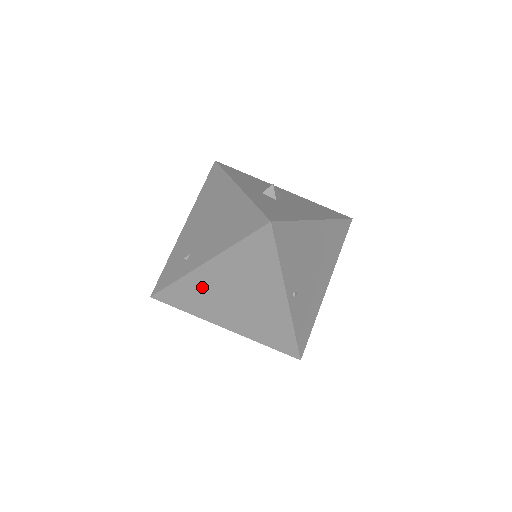
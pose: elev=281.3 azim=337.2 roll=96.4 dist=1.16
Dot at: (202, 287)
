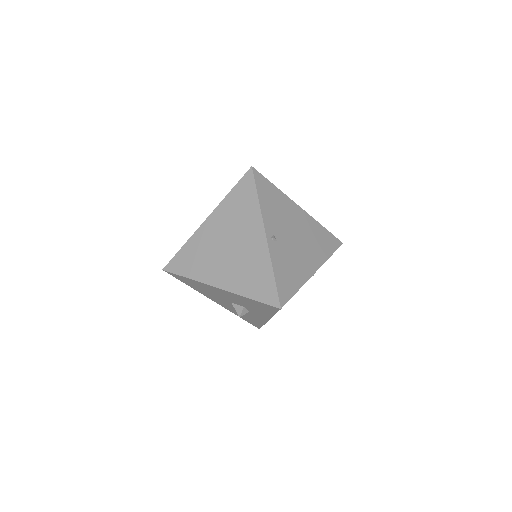
Dot at: (202, 245)
